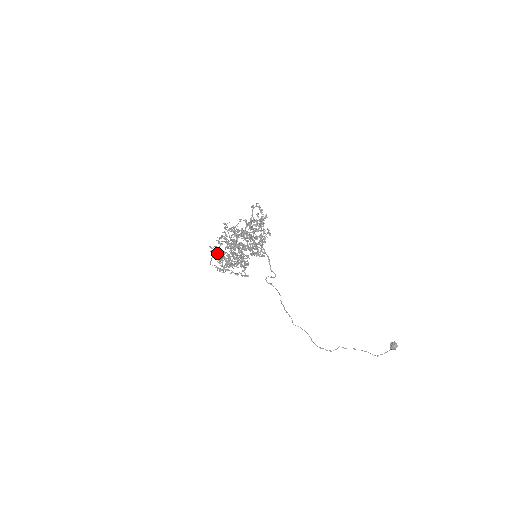
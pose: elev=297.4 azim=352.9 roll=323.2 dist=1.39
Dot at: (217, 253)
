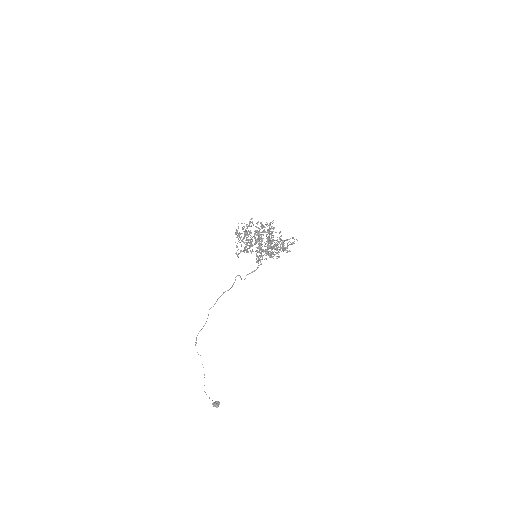
Dot at: occluded
